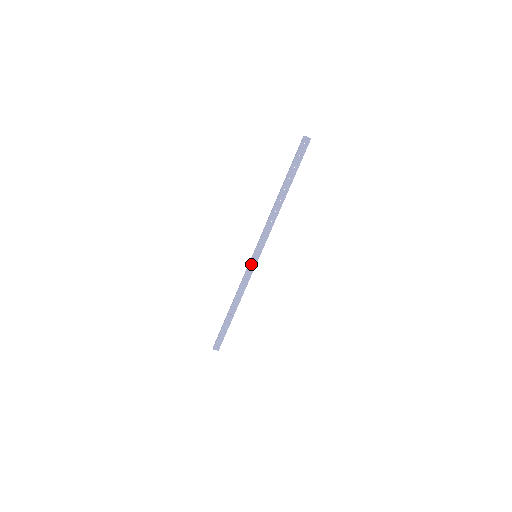
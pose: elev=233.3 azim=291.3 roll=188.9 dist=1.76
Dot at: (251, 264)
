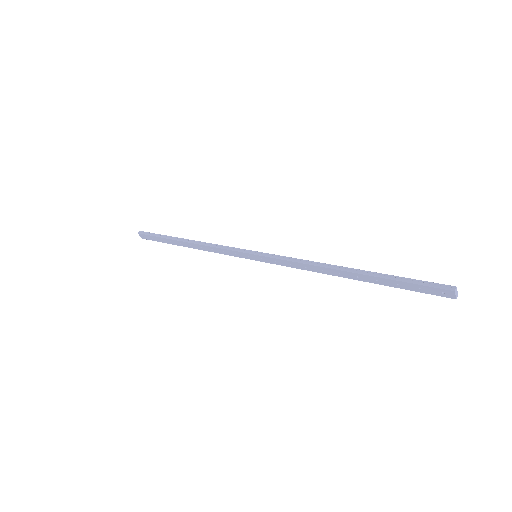
Dot at: (243, 254)
